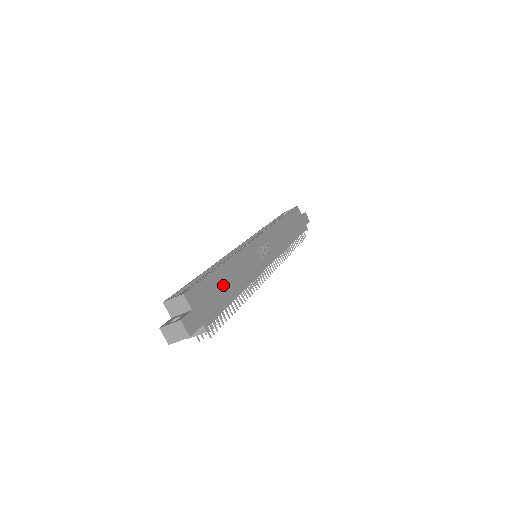
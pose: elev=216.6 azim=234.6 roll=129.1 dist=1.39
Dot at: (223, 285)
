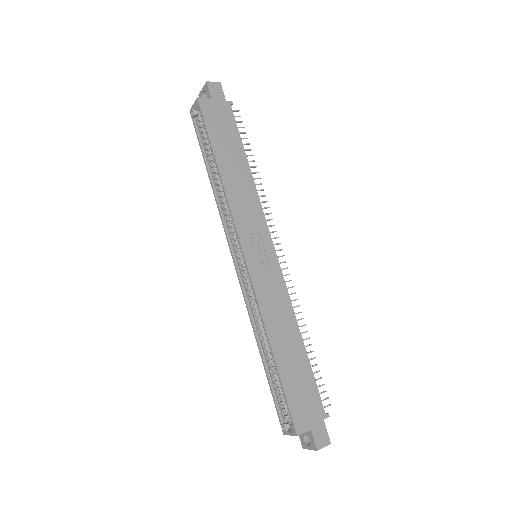
Dot at: (292, 365)
